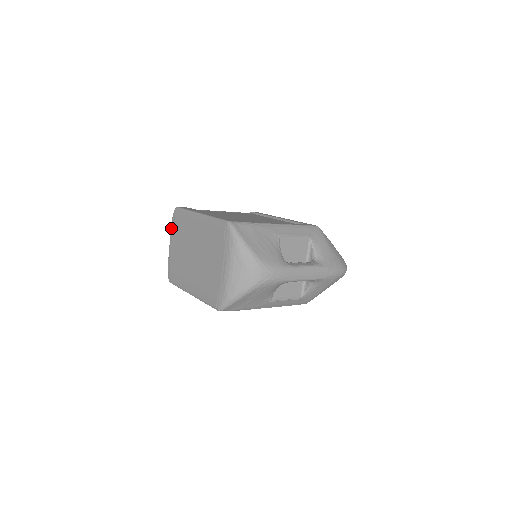
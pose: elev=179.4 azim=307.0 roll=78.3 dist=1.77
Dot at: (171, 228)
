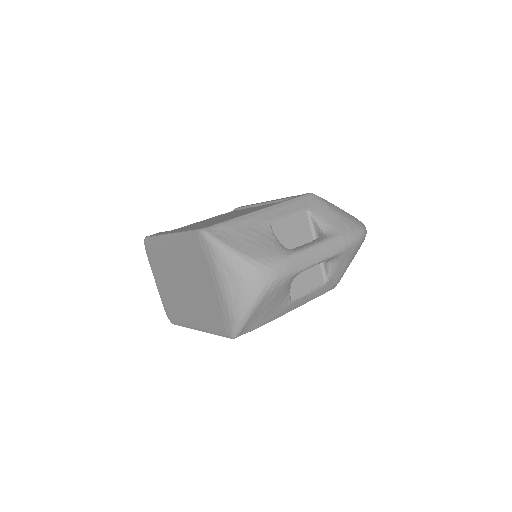
Dot at: (149, 263)
